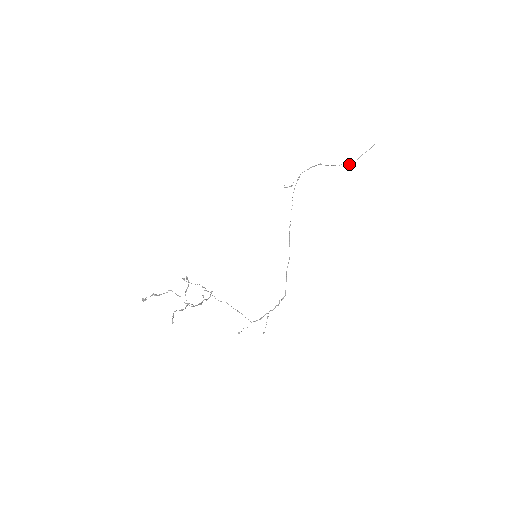
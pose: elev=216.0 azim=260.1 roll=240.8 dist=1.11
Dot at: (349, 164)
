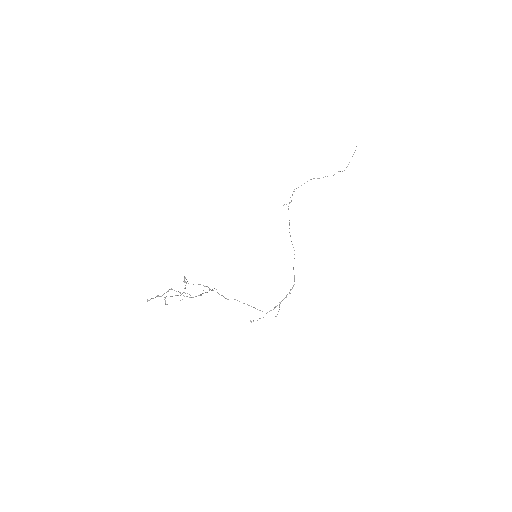
Dot at: occluded
